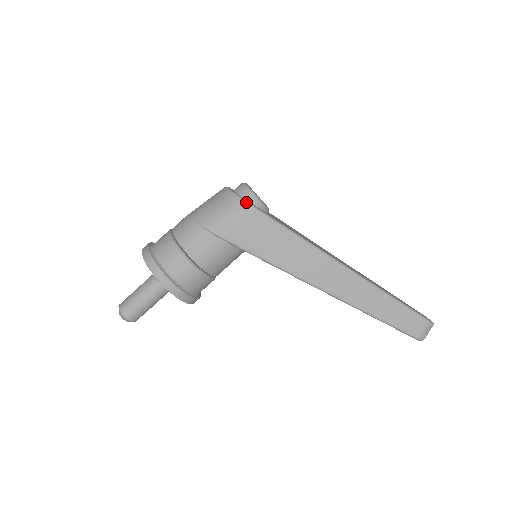
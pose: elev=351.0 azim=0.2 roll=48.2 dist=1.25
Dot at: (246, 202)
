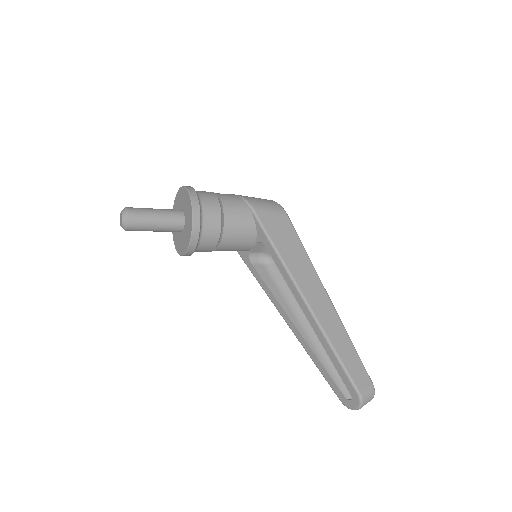
Dot at: (281, 206)
